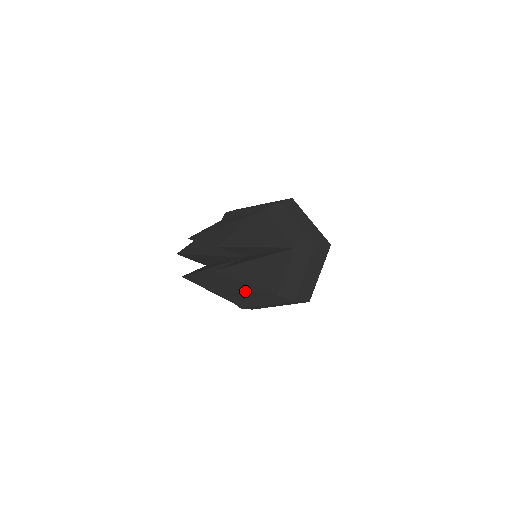
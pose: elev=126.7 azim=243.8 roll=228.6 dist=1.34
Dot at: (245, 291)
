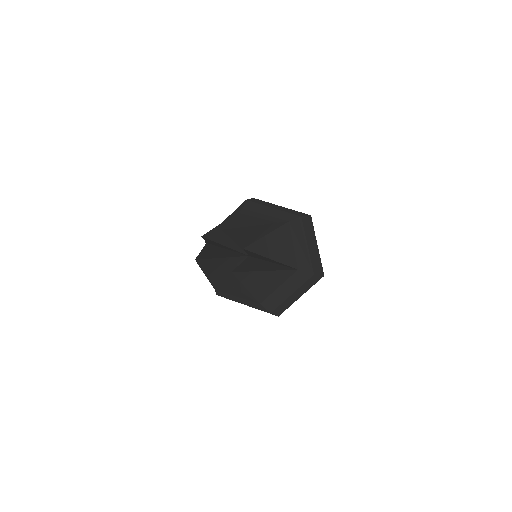
Dot at: (238, 291)
